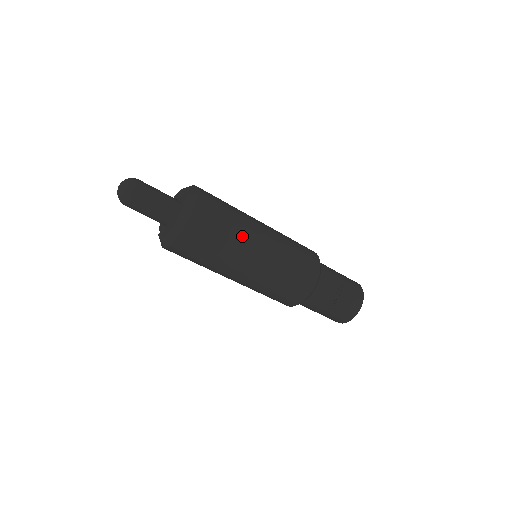
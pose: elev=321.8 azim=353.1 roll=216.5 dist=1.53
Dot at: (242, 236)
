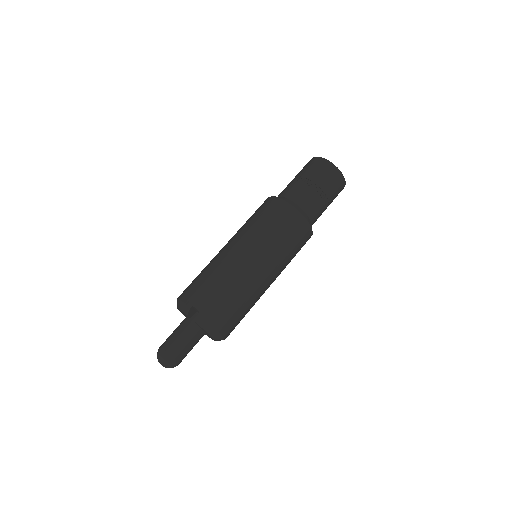
Dot at: (247, 286)
